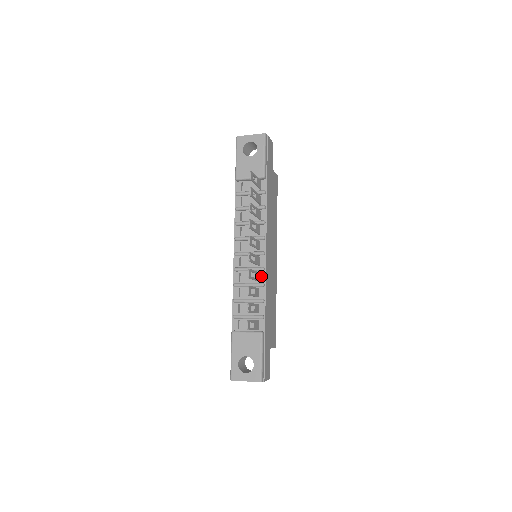
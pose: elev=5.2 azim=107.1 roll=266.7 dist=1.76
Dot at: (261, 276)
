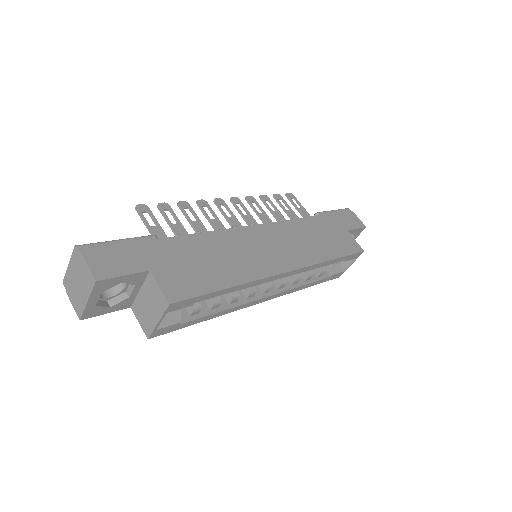
Dot at: occluded
